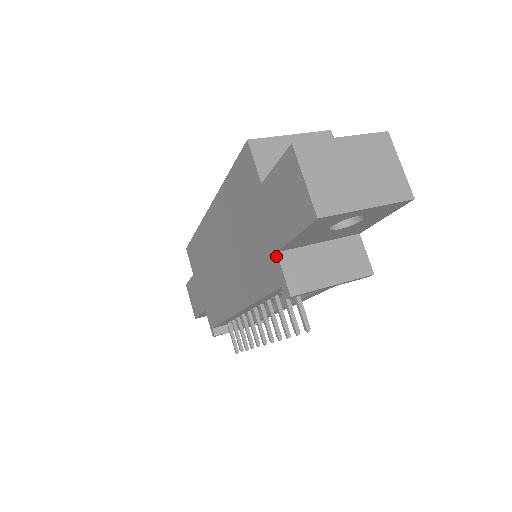
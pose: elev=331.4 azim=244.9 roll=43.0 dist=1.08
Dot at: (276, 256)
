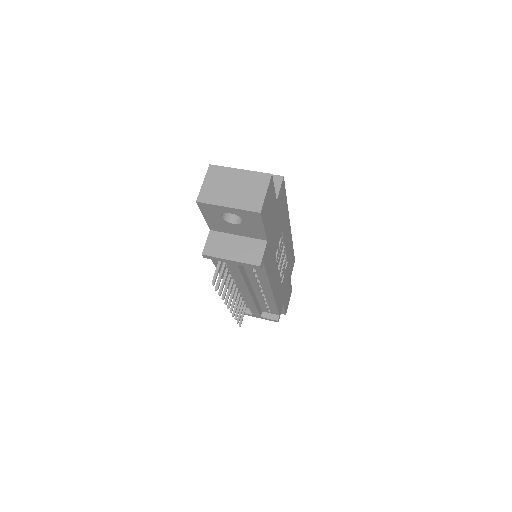
Dot at: (210, 232)
